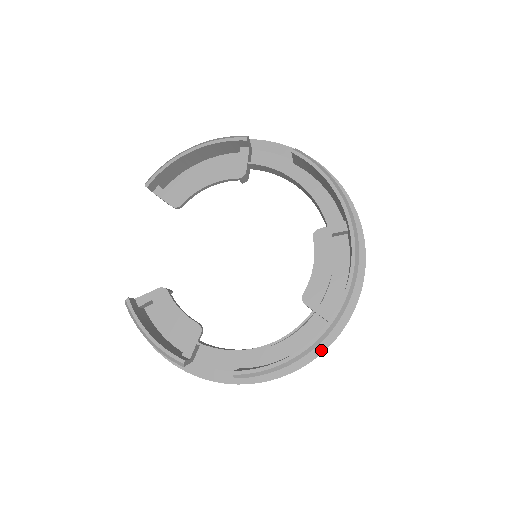
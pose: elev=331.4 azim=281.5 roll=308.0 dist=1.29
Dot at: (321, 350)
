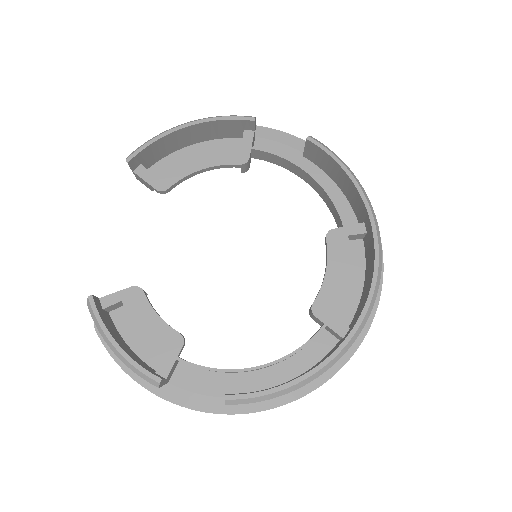
Dot at: (330, 374)
